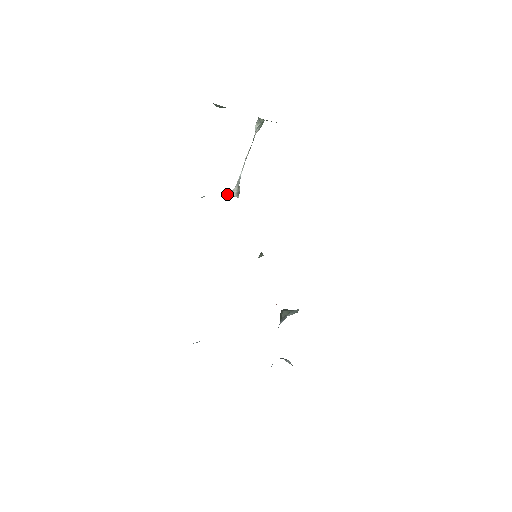
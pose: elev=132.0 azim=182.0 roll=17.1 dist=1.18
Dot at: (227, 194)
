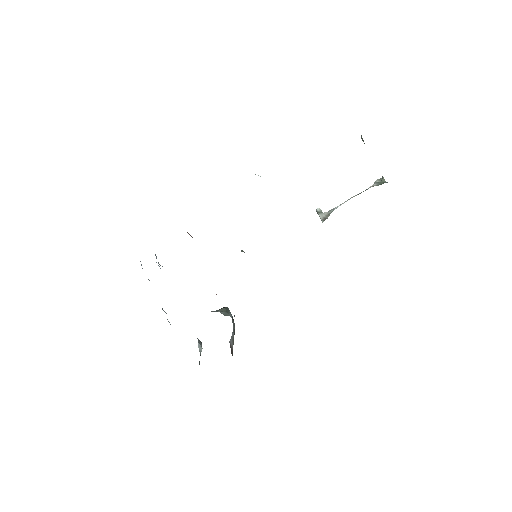
Dot at: (317, 211)
